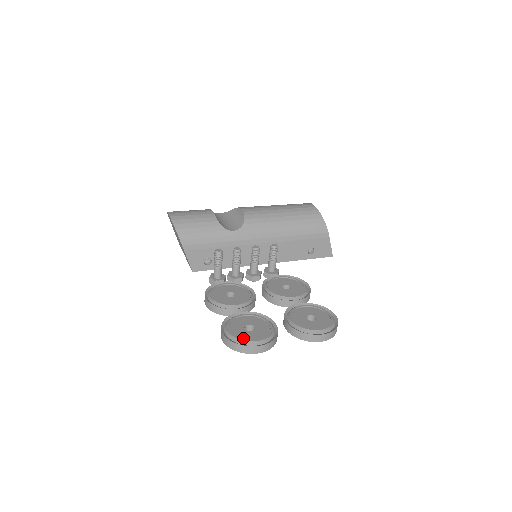
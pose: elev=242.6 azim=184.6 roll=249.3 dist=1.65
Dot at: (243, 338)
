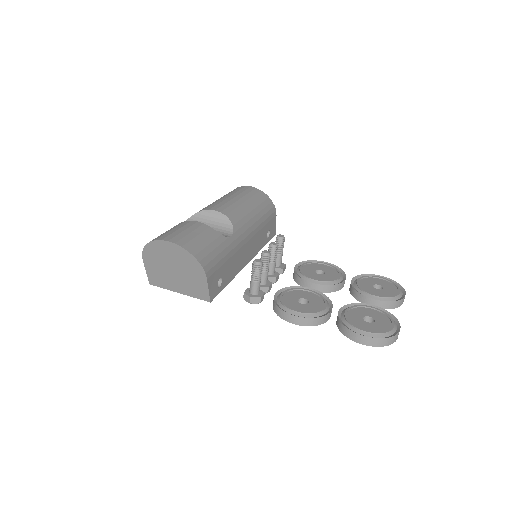
Dot at: (383, 330)
